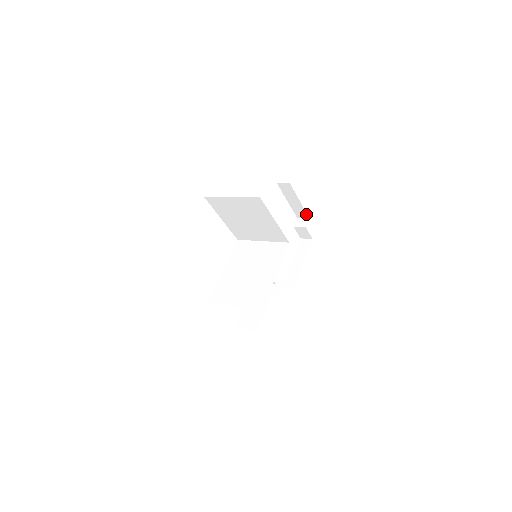
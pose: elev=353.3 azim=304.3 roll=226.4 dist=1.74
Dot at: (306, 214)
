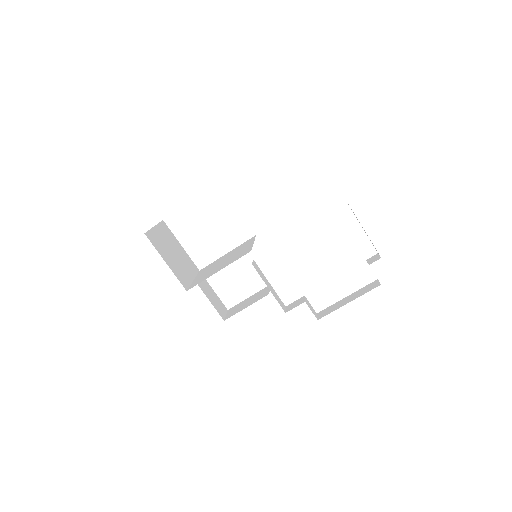
Dot at: occluded
